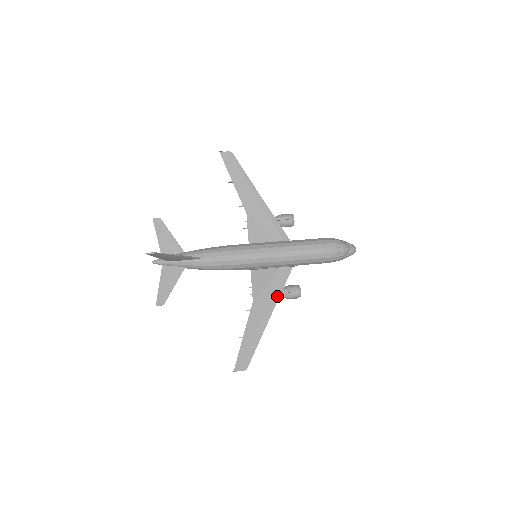
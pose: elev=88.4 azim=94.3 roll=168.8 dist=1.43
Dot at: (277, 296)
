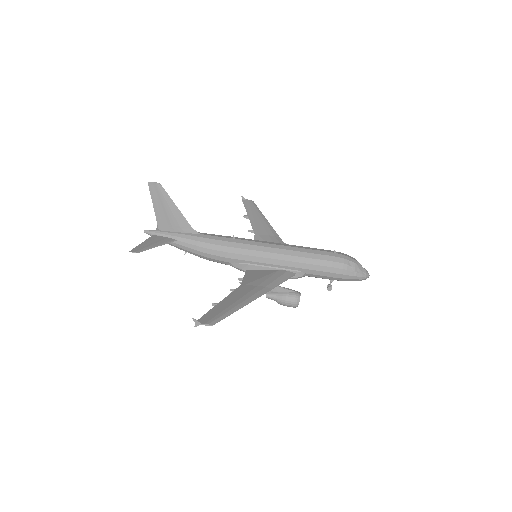
Dot at: (271, 286)
